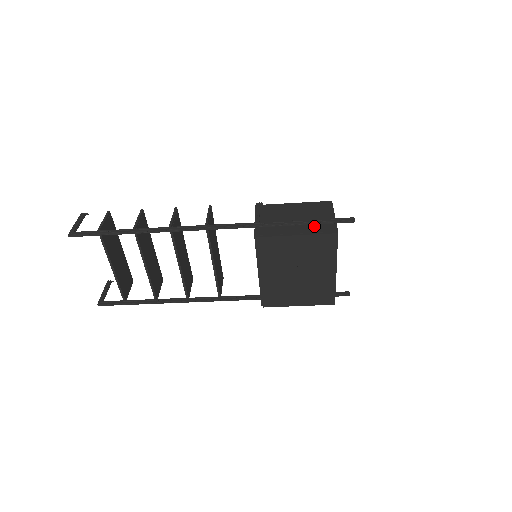
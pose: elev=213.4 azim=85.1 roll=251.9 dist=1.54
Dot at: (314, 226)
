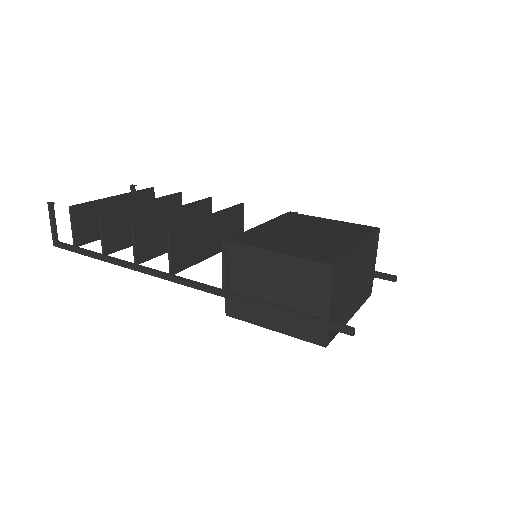
Dot at: (296, 321)
